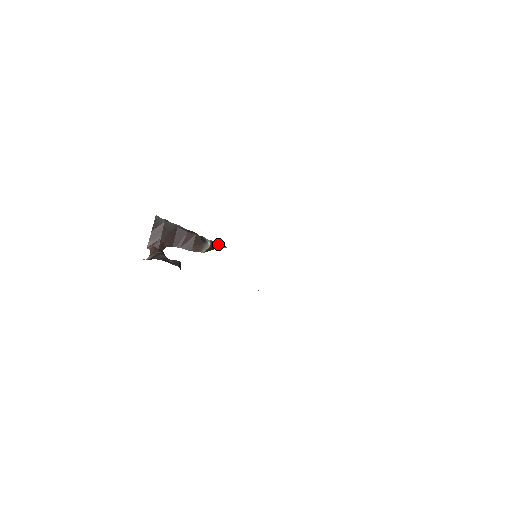
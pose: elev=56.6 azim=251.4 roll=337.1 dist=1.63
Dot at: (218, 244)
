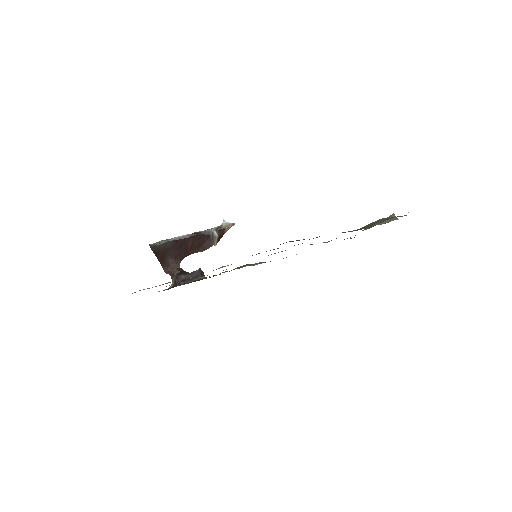
Dot at: (224, 226)
